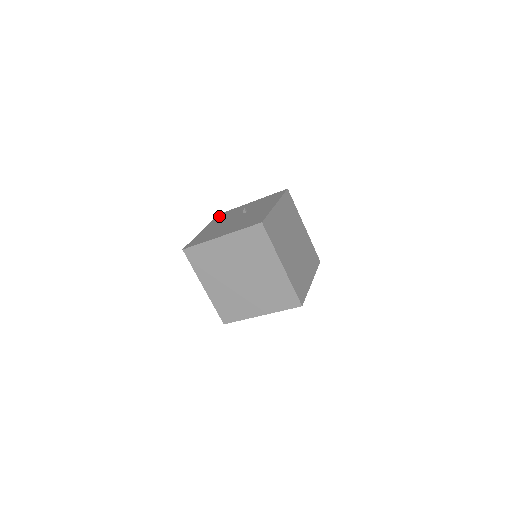
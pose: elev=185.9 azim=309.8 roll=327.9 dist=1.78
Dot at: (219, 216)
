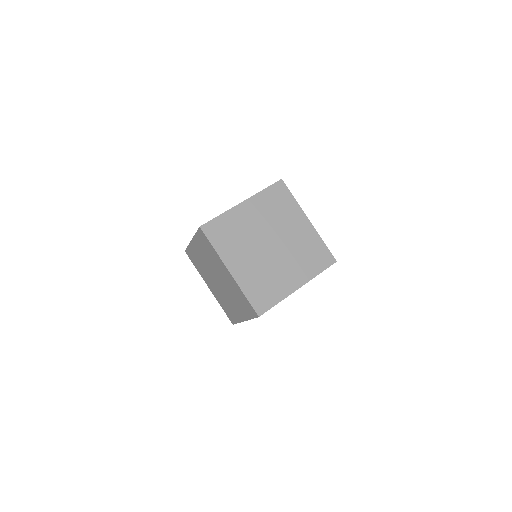
Dot at: occluded
